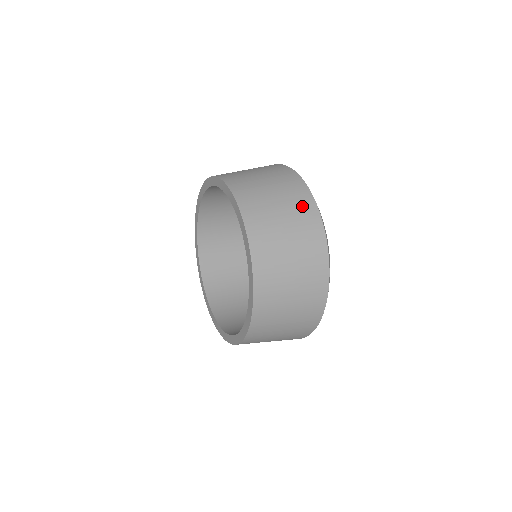
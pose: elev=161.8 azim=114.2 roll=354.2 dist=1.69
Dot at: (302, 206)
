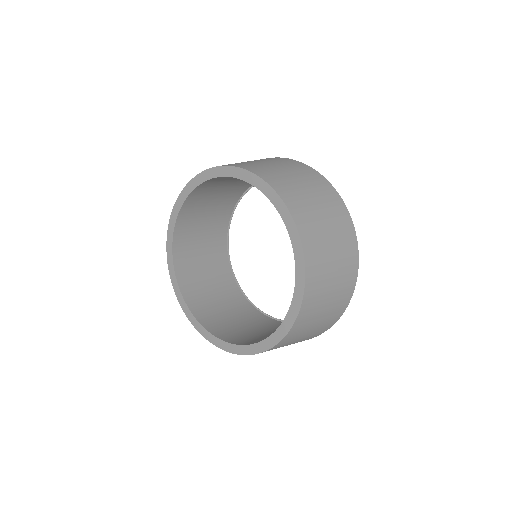
Dot at: (342, 222)
